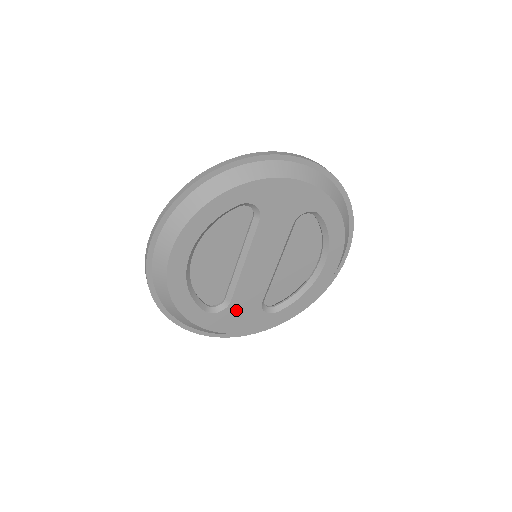
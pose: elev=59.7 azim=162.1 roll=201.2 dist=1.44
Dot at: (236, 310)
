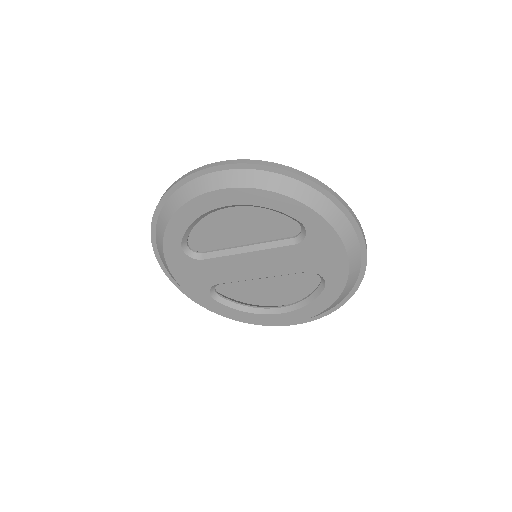
Dot at: (198, 268)
